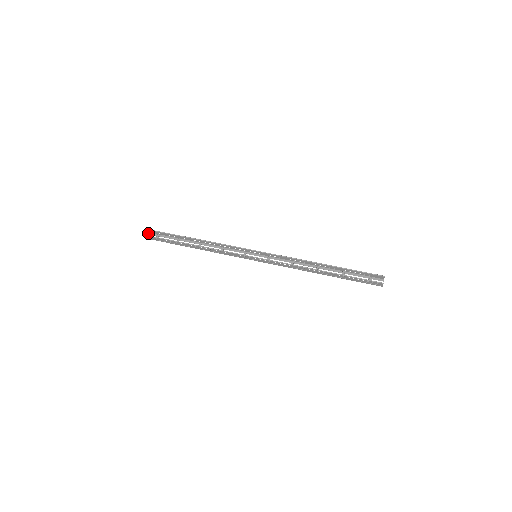
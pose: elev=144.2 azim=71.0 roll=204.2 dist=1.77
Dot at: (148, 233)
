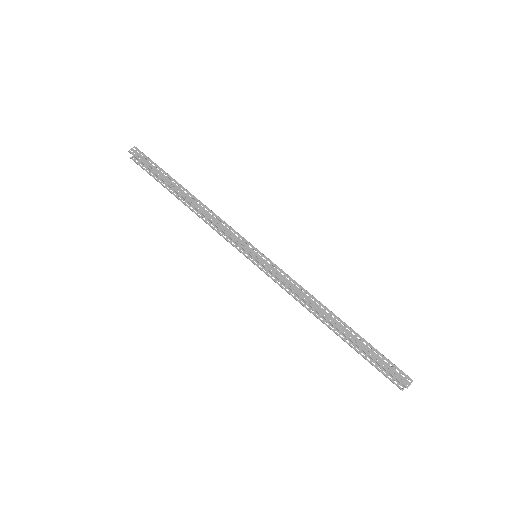
Dot at: (135, 148)
